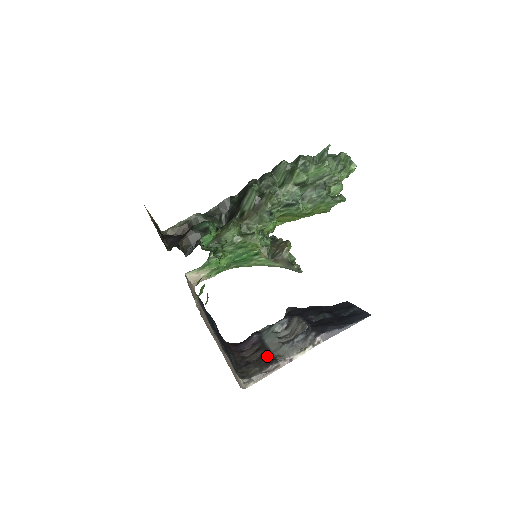
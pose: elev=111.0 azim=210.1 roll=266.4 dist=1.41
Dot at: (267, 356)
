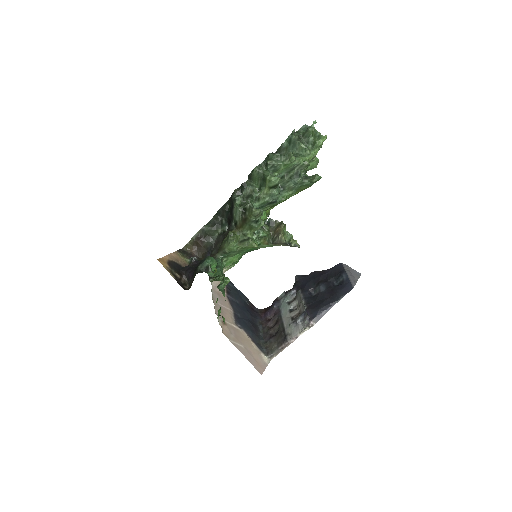
Dot at: (281, 333)
